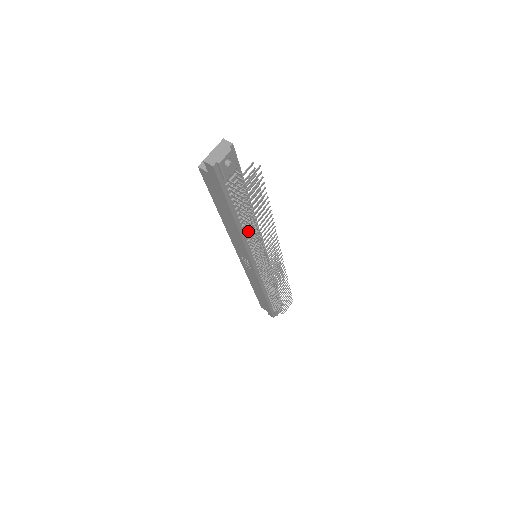
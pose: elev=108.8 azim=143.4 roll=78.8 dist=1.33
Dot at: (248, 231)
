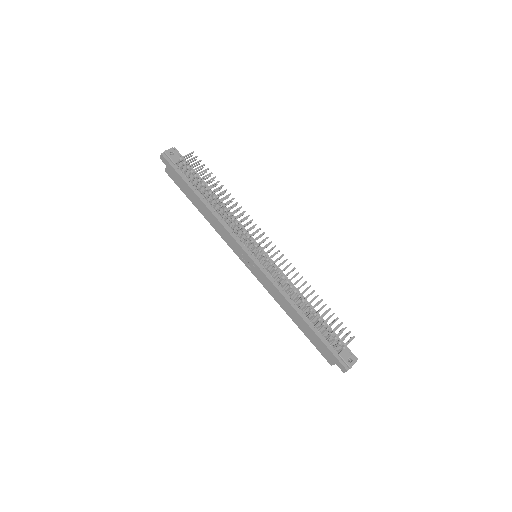
Dot at: (218, 210)
